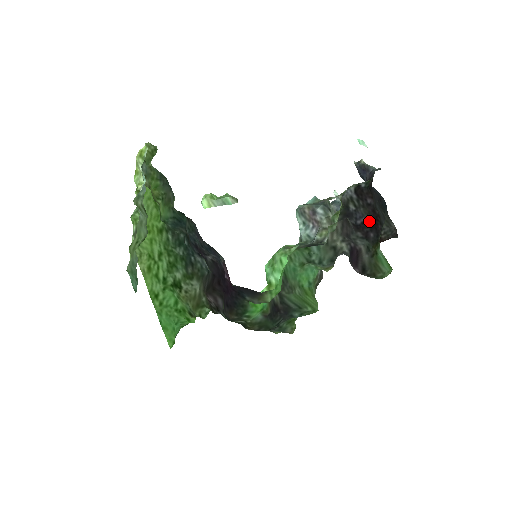
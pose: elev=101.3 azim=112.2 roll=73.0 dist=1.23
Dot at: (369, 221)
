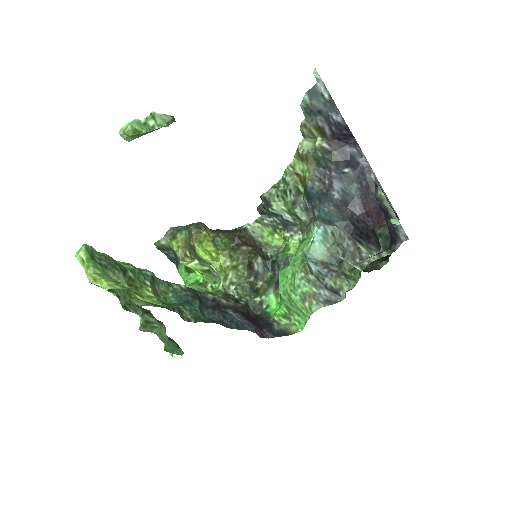
Dot at: occluded
